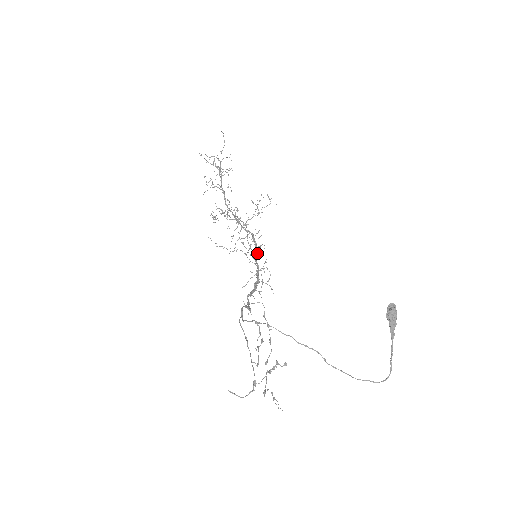
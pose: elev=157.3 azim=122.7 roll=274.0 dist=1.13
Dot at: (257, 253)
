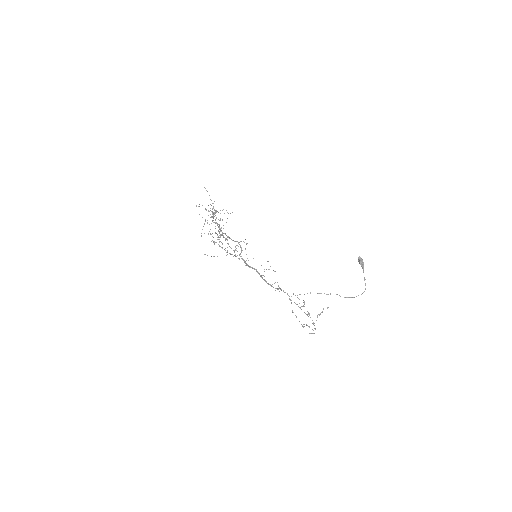
Dot at: occluded
